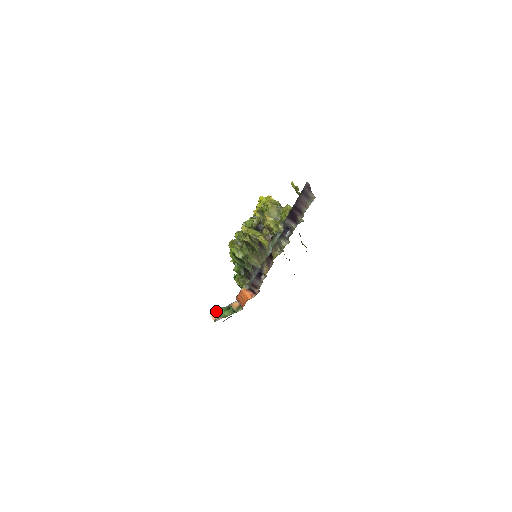
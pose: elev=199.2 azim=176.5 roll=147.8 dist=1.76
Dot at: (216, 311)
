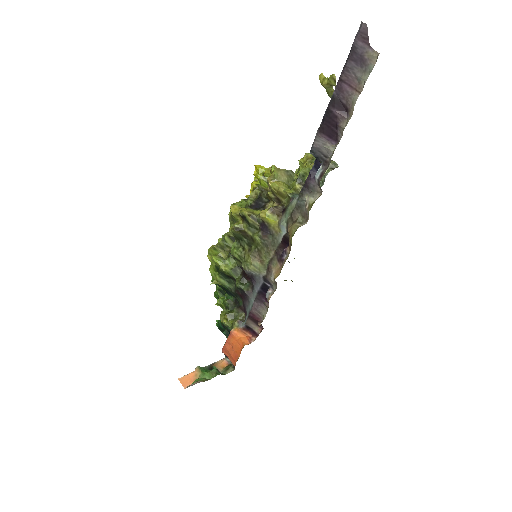
Dot at: (189, 374)
